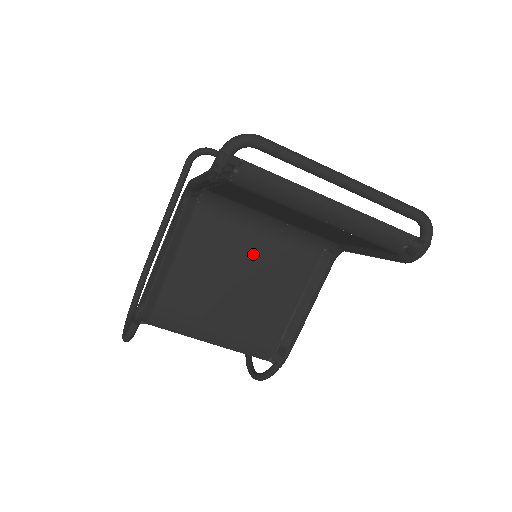
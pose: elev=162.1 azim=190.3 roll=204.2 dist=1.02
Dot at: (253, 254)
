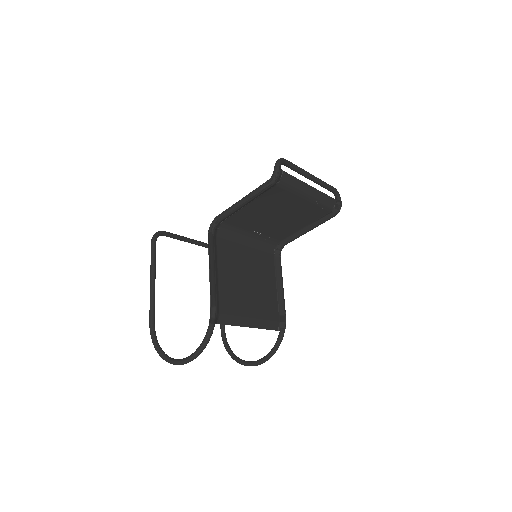
Dot at: (249, 260)
